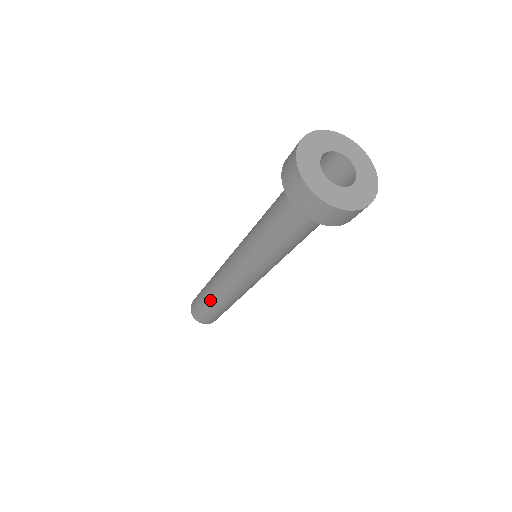
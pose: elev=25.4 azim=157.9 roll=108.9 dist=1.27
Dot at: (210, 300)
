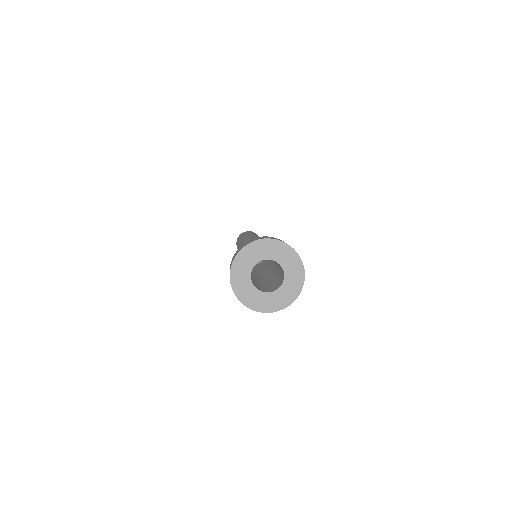
Dot at: occluded
